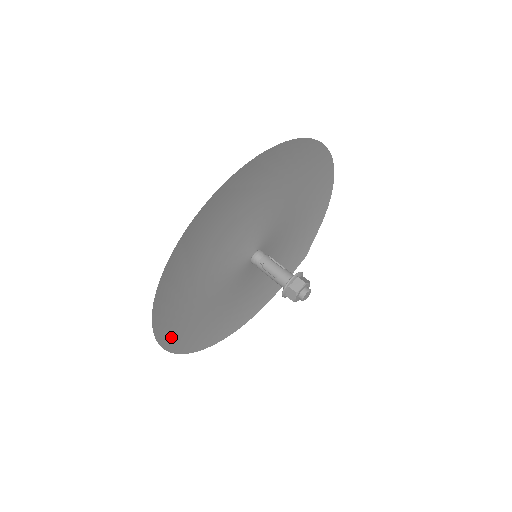
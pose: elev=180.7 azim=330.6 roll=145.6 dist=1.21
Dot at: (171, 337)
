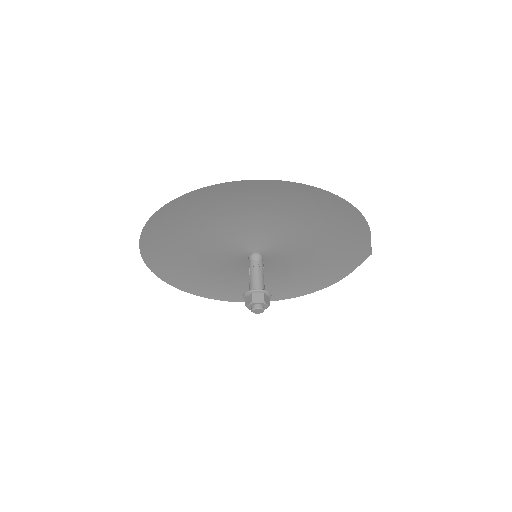
Dot at: (205, 292)
